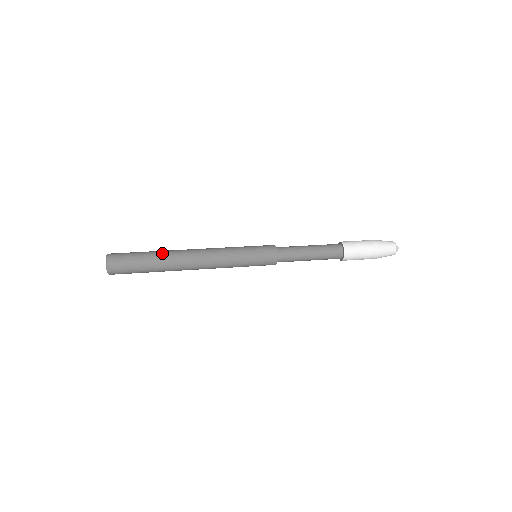
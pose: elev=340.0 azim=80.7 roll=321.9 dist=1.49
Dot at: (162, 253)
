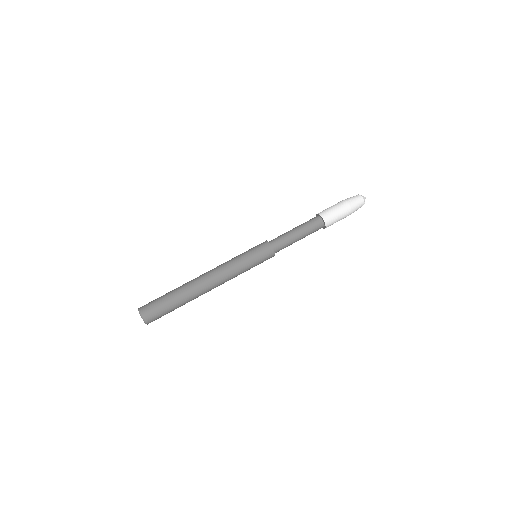
Dot at: (186, 298)
